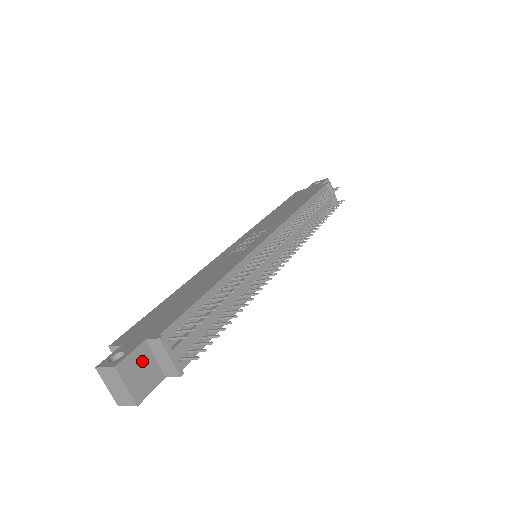
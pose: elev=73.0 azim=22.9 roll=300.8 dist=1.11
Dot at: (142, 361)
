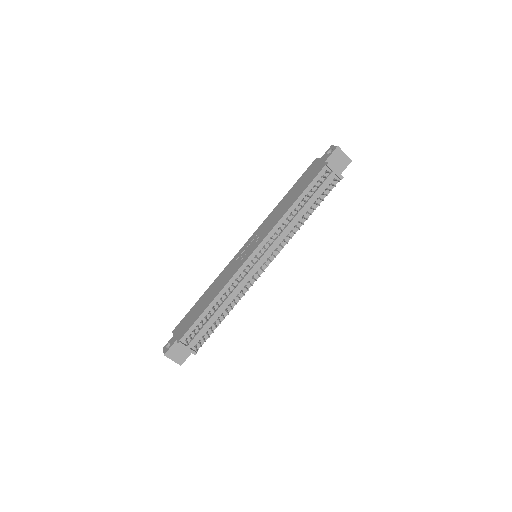
Dot at: (178, 348)
